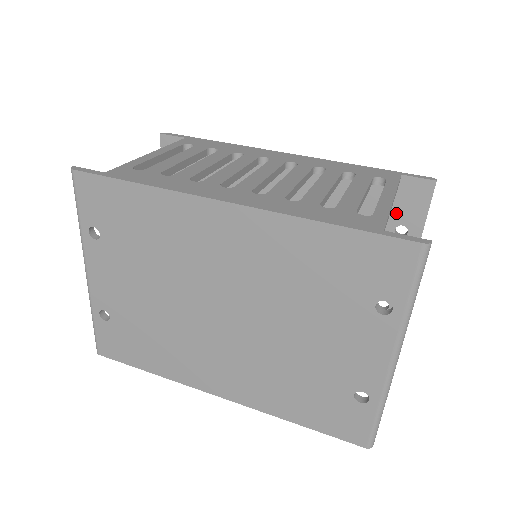
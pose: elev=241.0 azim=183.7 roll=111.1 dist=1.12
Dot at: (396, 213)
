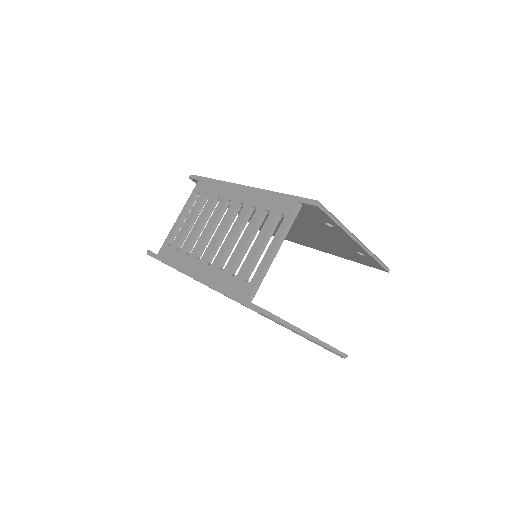
Dot at: (317, 217)
